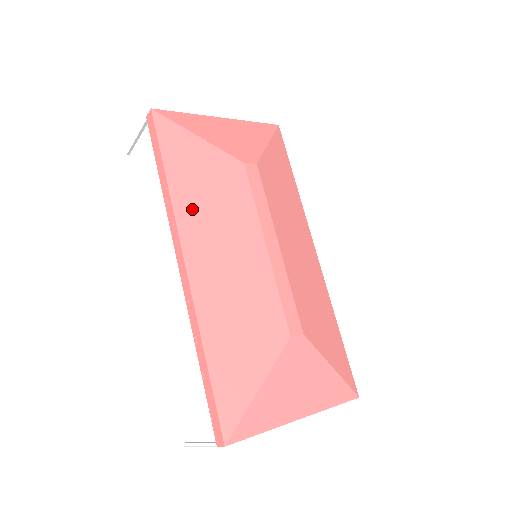
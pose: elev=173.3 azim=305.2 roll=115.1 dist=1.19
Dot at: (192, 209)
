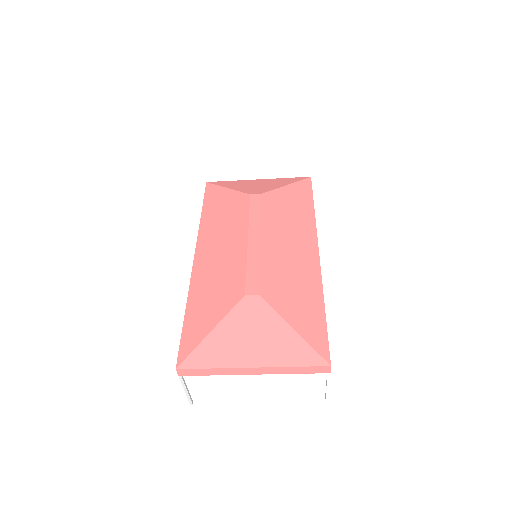
Dot at: (209, 228)
